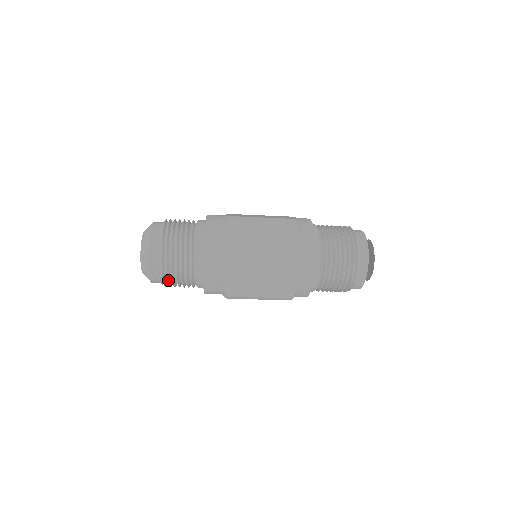
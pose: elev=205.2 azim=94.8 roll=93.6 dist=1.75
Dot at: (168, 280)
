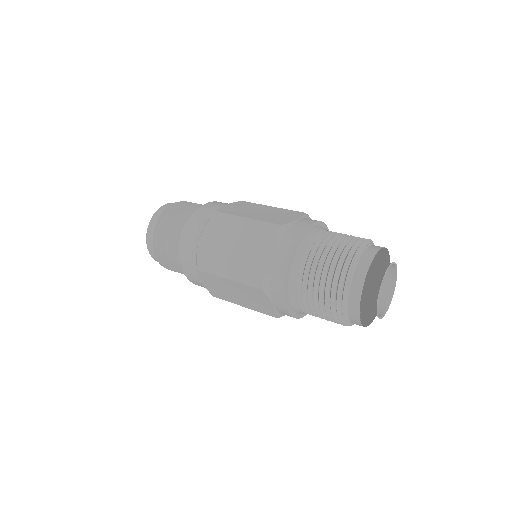
Dot at: (167, 267)
